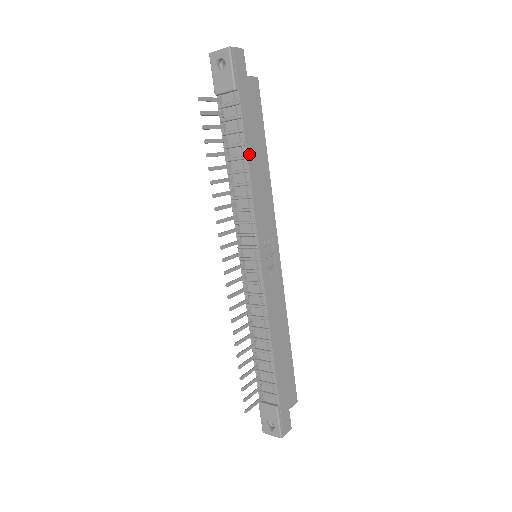
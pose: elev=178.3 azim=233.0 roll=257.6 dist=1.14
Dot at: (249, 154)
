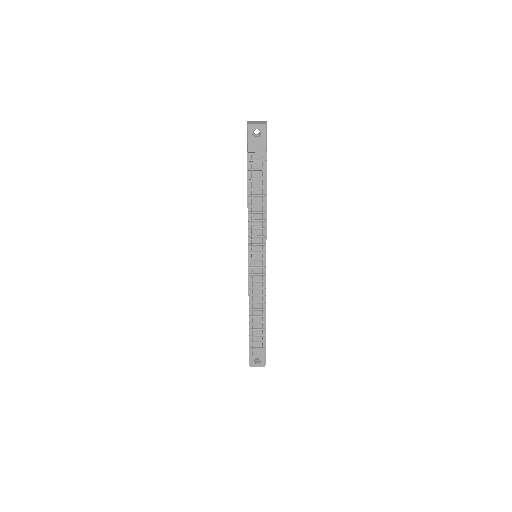
Dot at: (266, 193)
